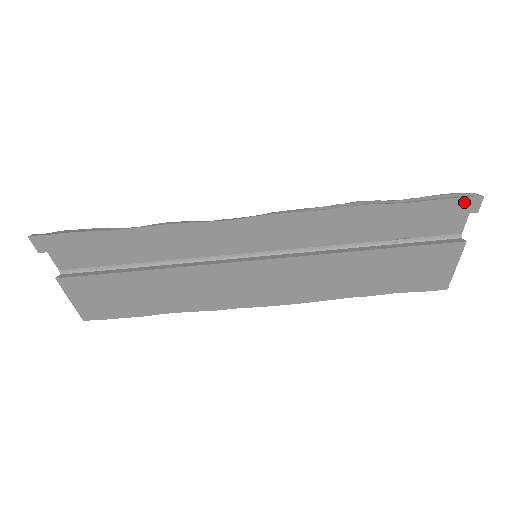
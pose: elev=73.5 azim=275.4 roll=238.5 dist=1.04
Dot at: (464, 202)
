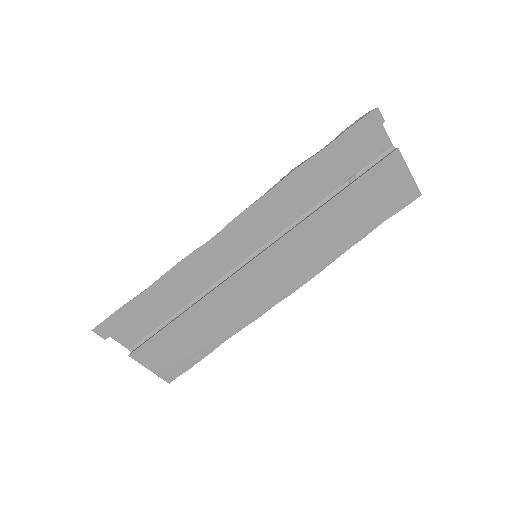
Dot at: (367, 121)
